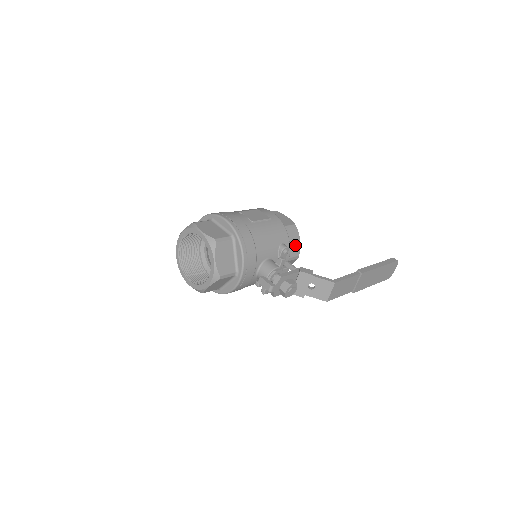
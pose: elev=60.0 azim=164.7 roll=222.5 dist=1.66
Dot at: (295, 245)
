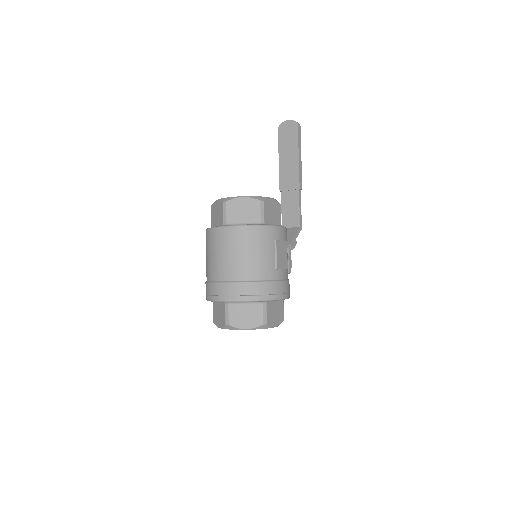
Dot at: occluded
